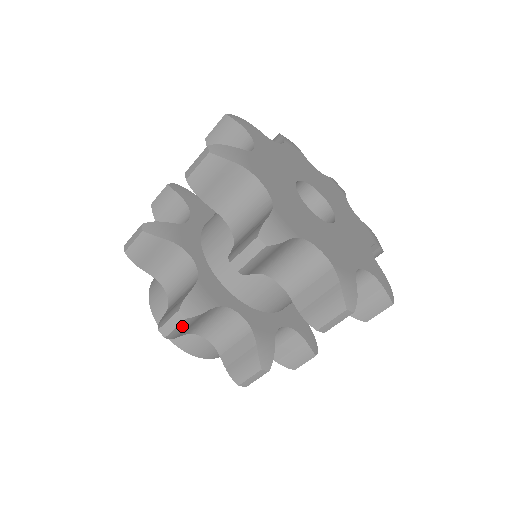
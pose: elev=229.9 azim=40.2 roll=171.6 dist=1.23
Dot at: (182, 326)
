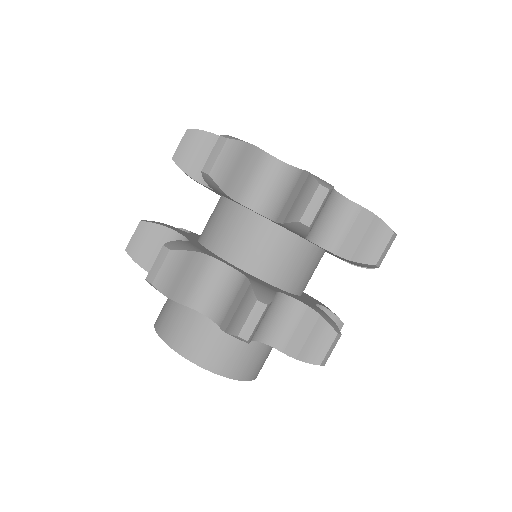
Dot at: (261, 319)
